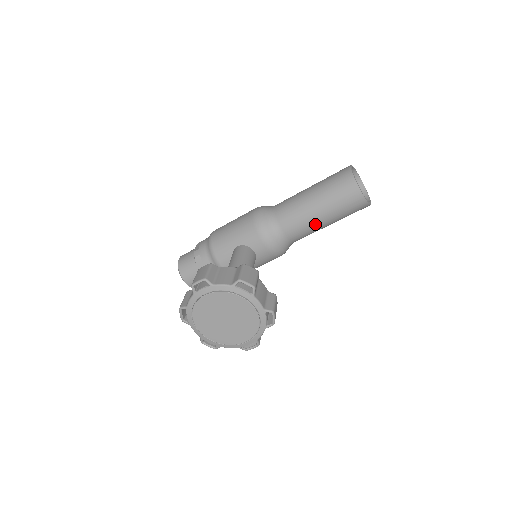
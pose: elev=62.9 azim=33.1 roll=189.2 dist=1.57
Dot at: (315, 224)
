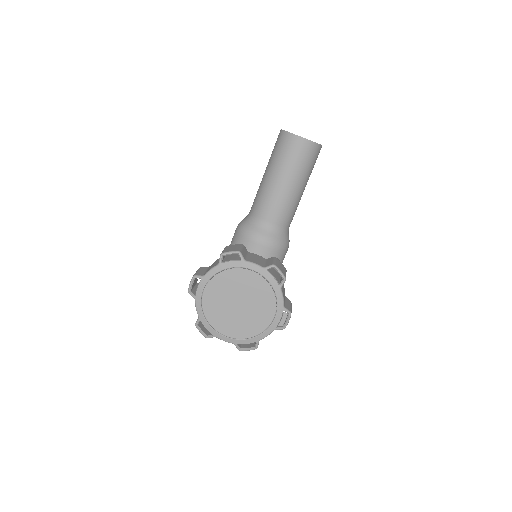
Dot at: (287, 194)
